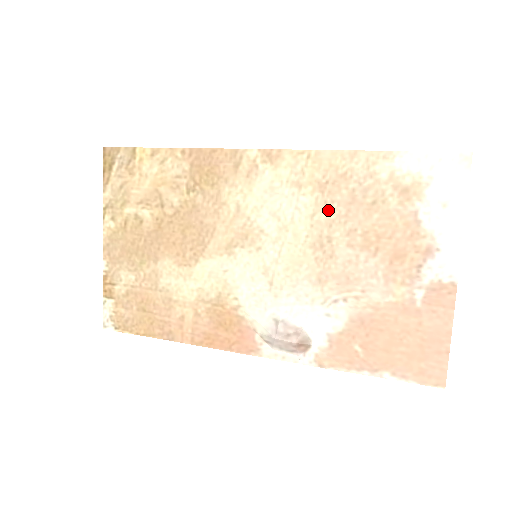
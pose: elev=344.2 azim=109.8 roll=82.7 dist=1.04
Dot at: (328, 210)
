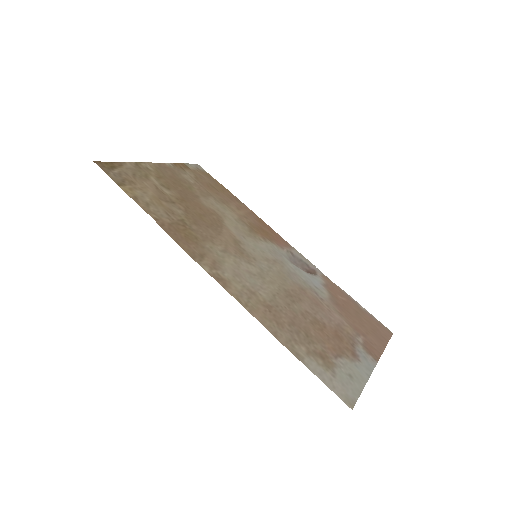
Dot at: (281, 306)
